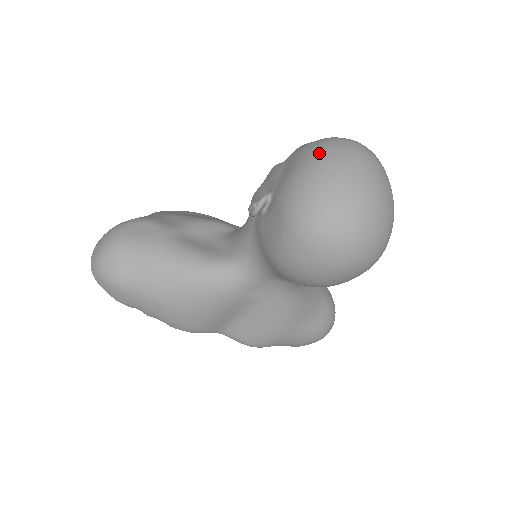
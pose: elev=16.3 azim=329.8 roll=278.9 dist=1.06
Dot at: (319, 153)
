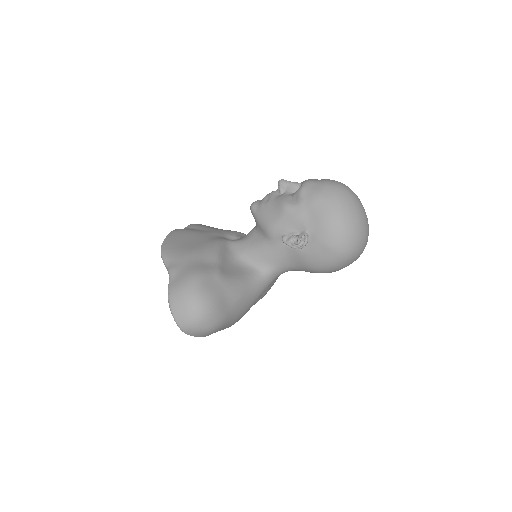
Dot at: (339, 205)
